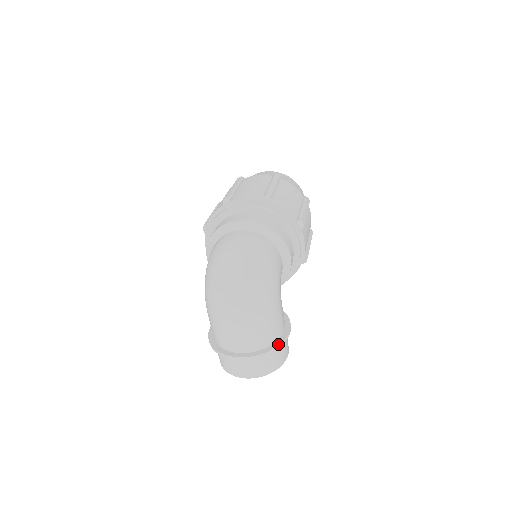
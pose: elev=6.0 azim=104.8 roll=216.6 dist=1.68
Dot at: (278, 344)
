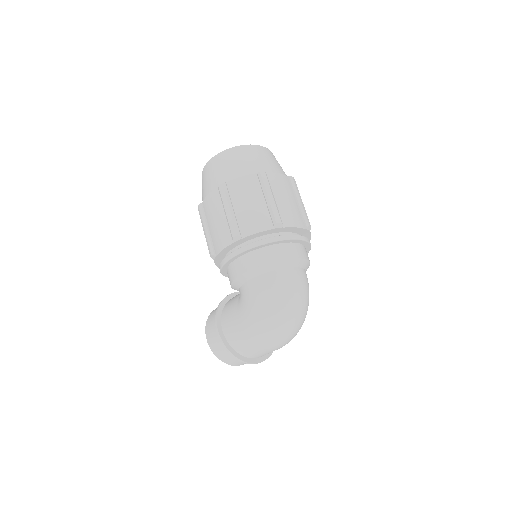
Dot at: occluded
